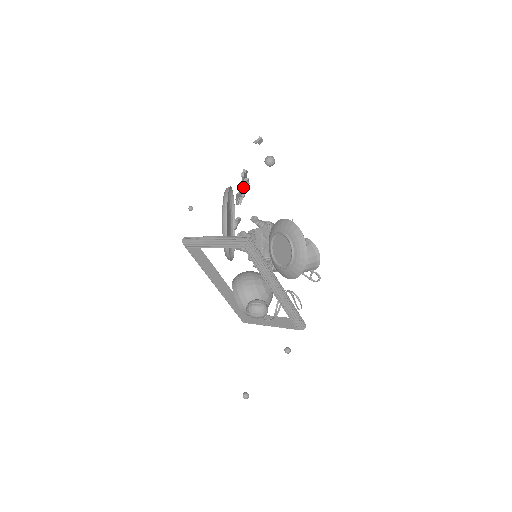
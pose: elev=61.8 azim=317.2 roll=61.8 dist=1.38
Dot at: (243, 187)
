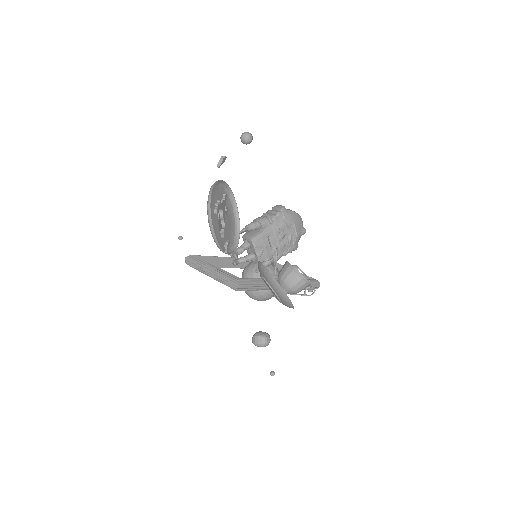
Dot at: (220, 224)
